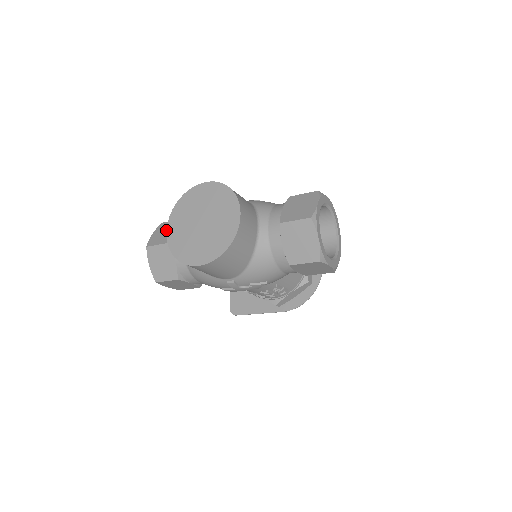
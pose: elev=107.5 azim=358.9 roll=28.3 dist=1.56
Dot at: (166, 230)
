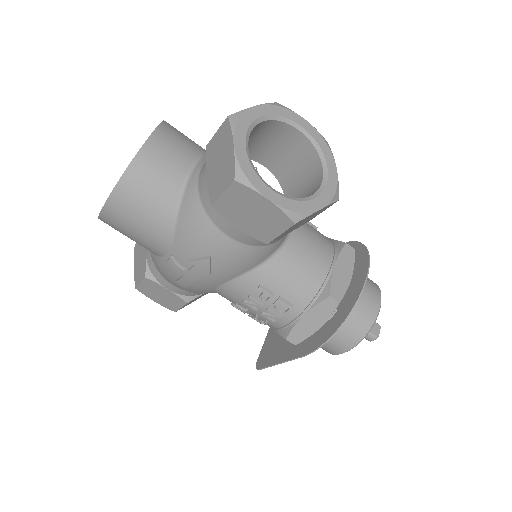
Dot at: occluded
